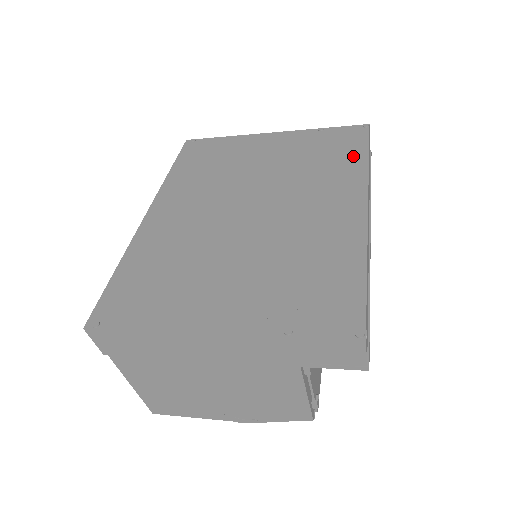
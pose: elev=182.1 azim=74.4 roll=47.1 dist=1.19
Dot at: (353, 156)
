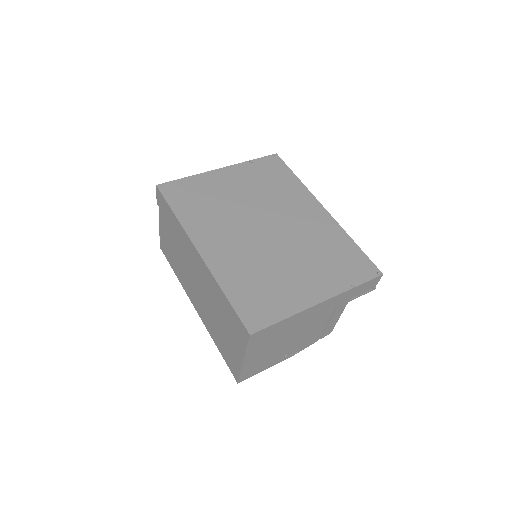
Dot at: (289, 178)
